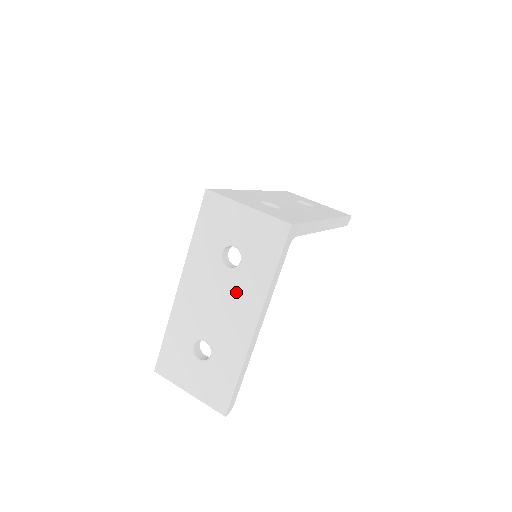
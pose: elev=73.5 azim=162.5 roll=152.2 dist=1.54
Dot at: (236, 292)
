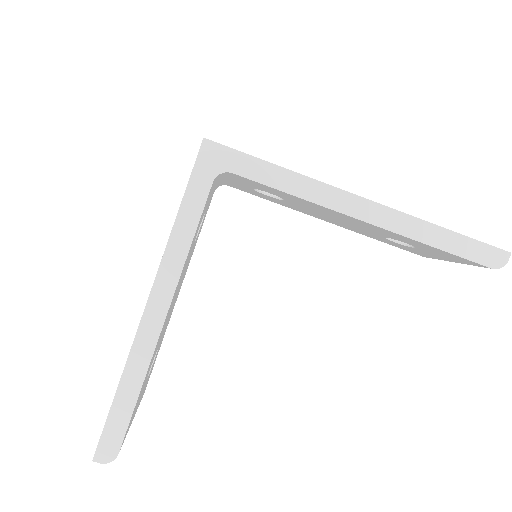
Dot at: occluded
